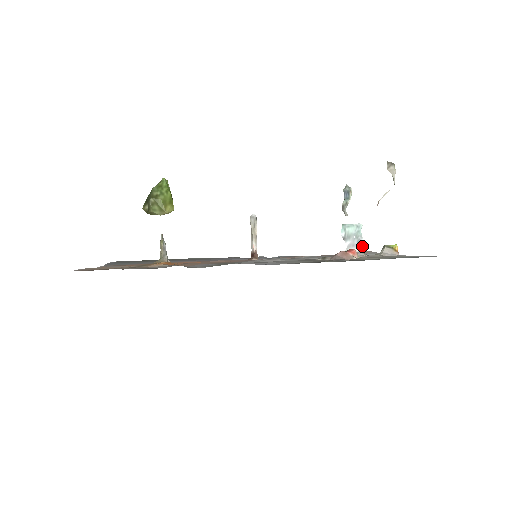
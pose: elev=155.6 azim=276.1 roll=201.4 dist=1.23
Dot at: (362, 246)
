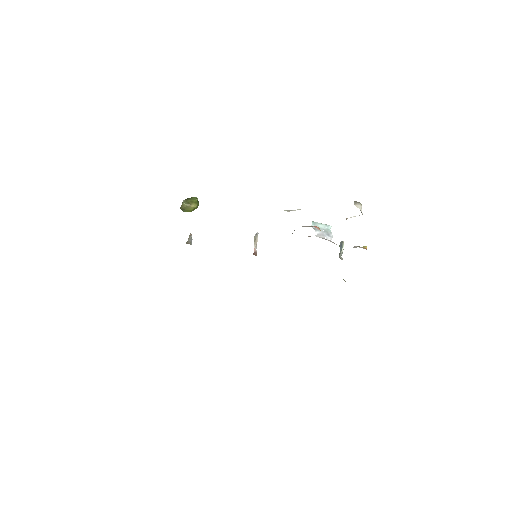
Dot at: (331, 238)
